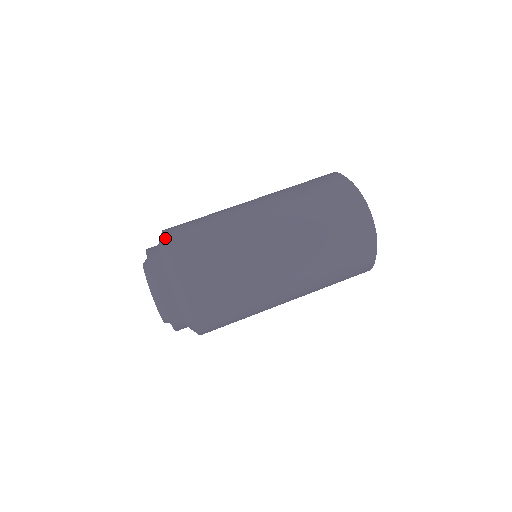
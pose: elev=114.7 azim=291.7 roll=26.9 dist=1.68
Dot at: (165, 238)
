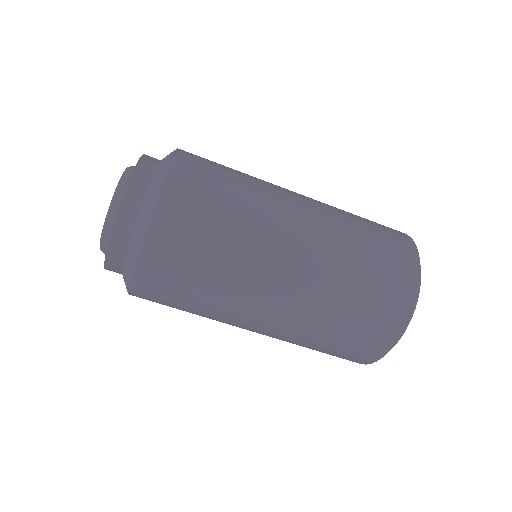
Dot at: (165, 182)
